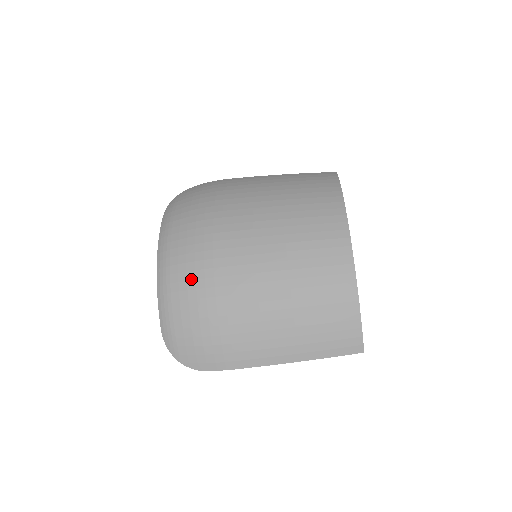
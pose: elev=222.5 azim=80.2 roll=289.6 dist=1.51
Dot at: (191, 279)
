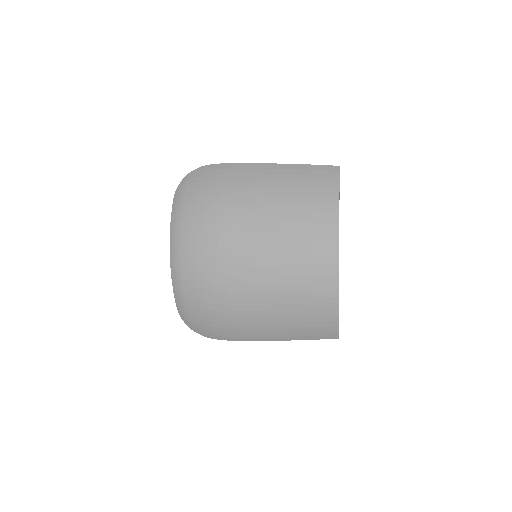
Dot at: (200, 281)
